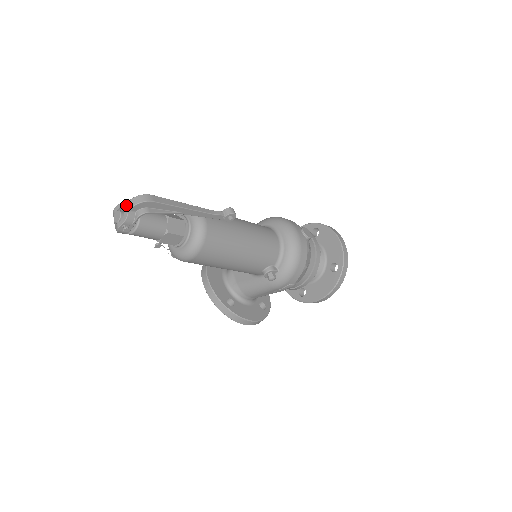
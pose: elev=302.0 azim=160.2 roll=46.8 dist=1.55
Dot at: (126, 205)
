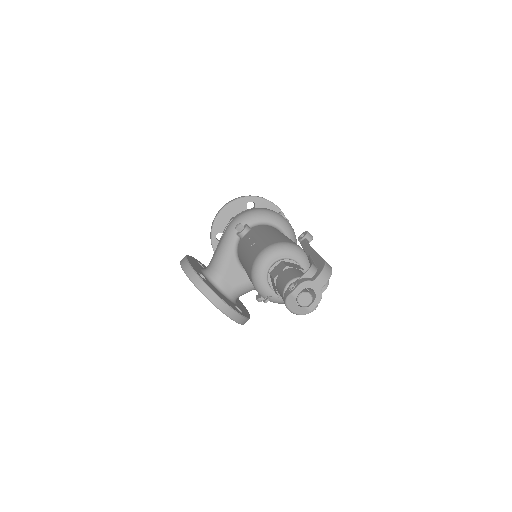
Dot at: (315, 283)
